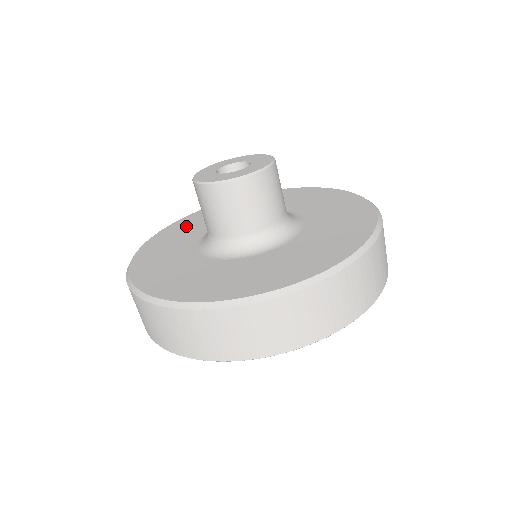
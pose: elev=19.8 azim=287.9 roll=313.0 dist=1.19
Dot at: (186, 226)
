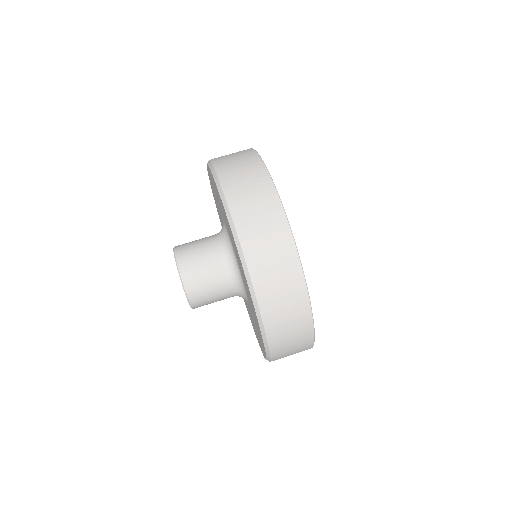
Dot at: (217, 207)
